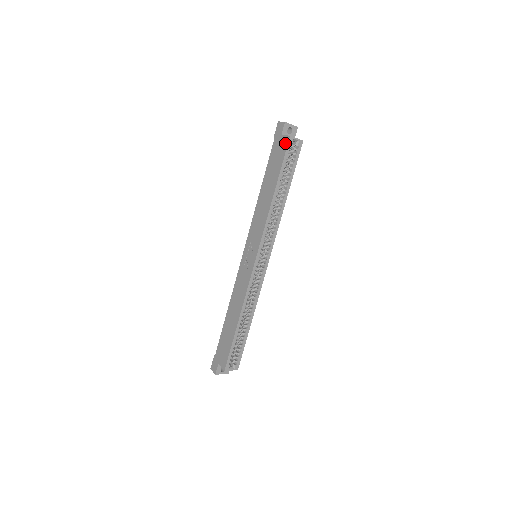
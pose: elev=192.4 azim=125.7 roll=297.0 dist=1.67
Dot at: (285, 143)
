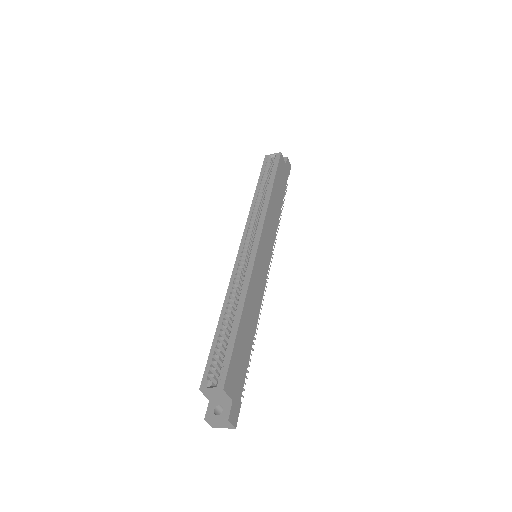
Dot at: occluded
